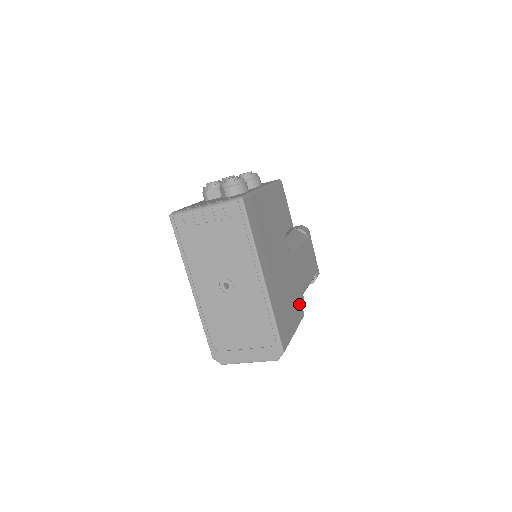
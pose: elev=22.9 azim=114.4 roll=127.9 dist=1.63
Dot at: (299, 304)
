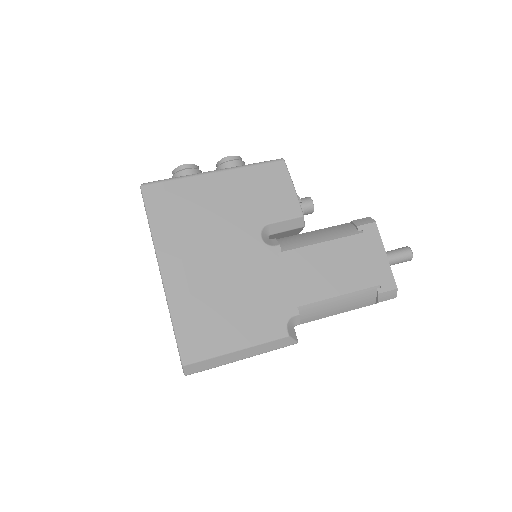
Dot at: (274, 318)
